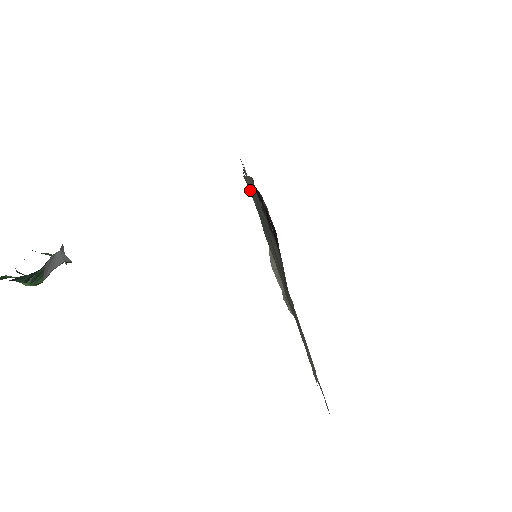
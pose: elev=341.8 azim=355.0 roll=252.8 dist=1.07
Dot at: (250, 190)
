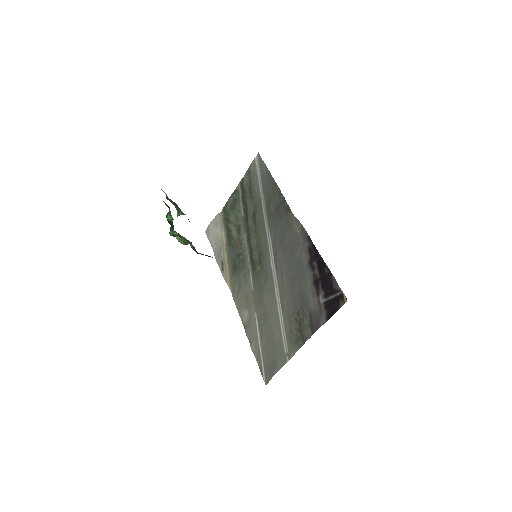
Dot at: (291, 226)
